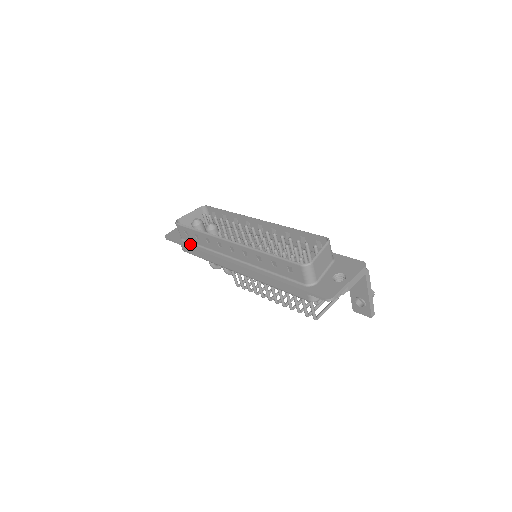
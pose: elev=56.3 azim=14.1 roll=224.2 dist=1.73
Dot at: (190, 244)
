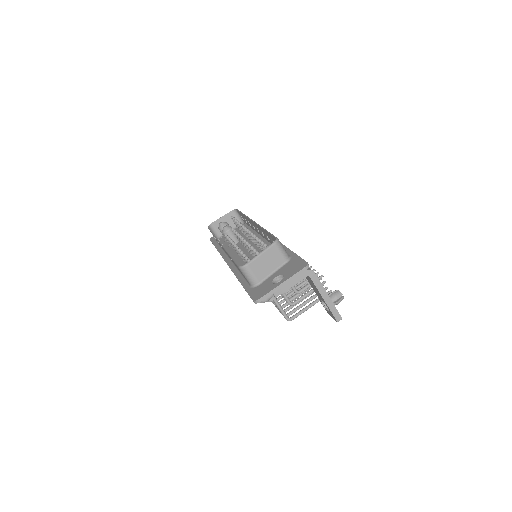
Dot at: (217, 245)
